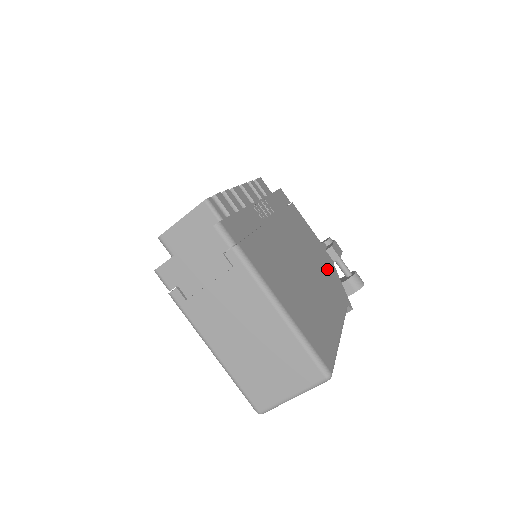
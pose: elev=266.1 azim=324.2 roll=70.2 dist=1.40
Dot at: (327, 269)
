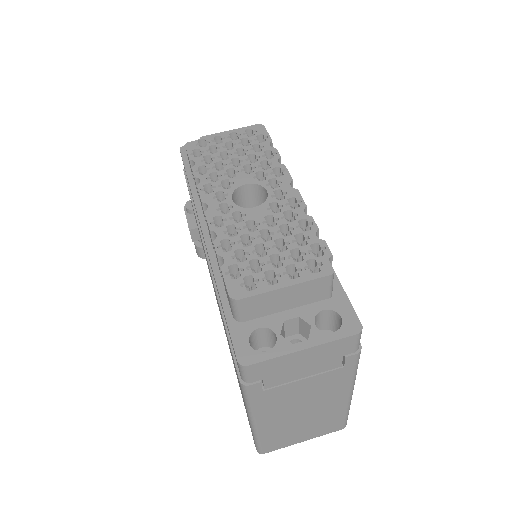
Dot at: occluded
